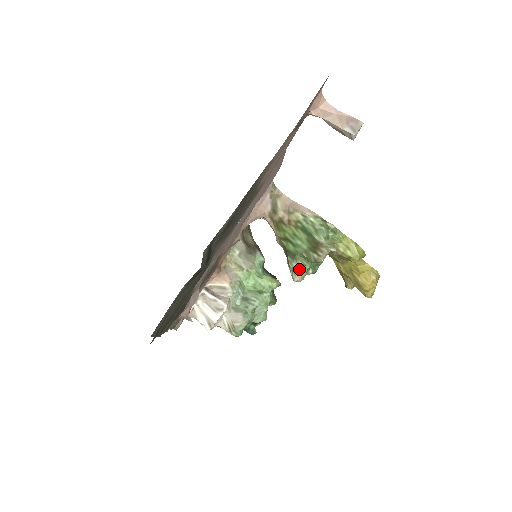
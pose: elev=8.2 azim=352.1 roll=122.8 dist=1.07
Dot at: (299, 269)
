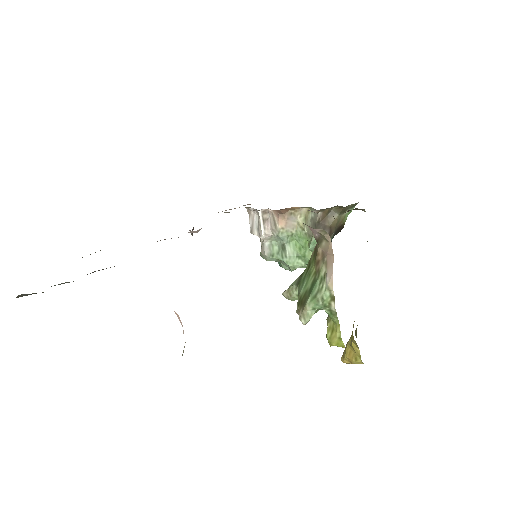
Dot at: (292, 293)
